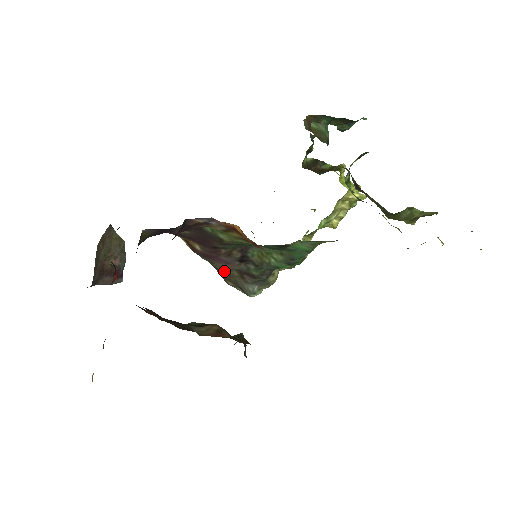
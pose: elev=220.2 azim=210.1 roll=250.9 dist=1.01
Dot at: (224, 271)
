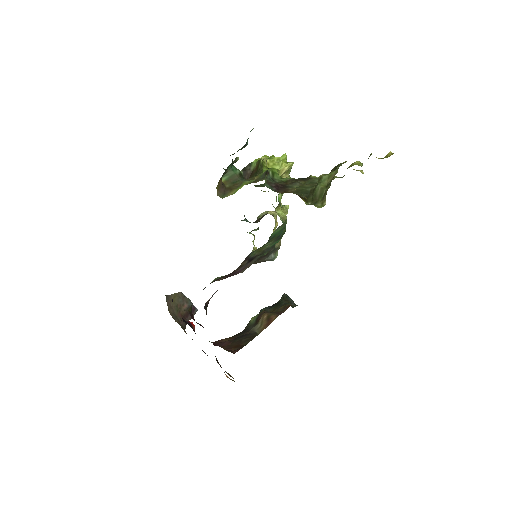
Dot at: occluded
